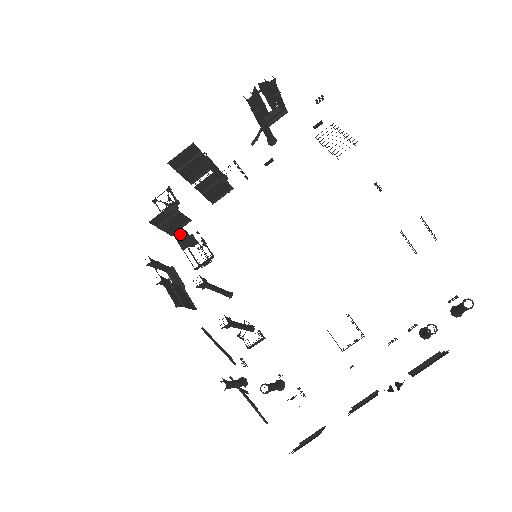
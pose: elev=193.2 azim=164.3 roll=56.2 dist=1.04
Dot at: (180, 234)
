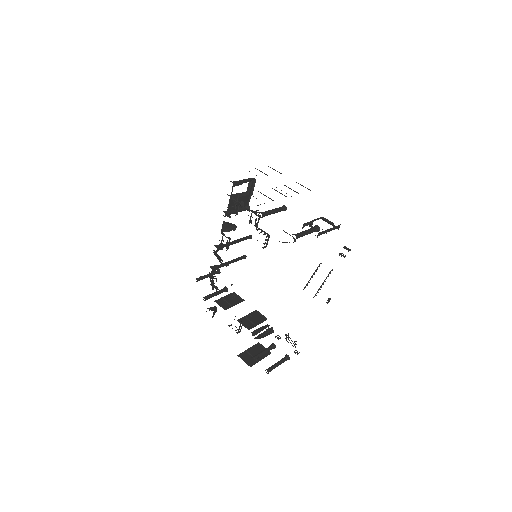
Dot at: (228, 224)
